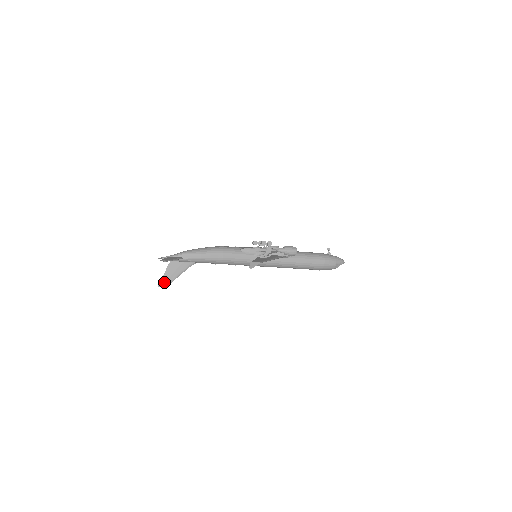
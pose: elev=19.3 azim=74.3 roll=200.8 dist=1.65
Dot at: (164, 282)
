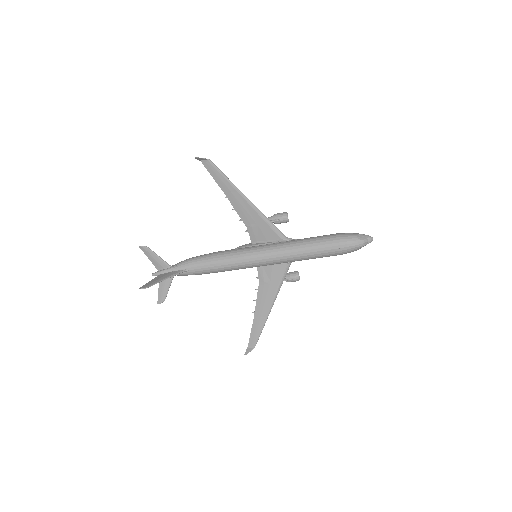
Dot at: (146, 285)
